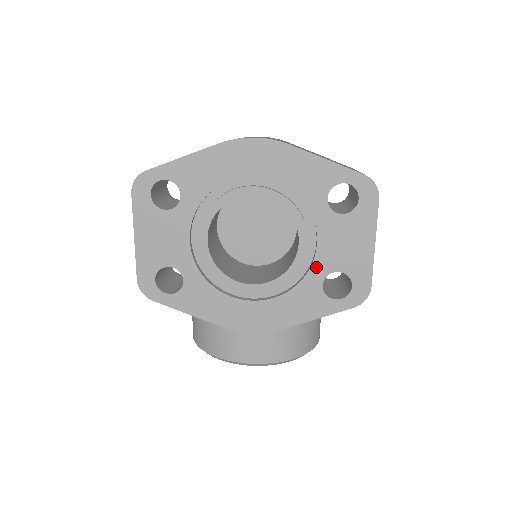
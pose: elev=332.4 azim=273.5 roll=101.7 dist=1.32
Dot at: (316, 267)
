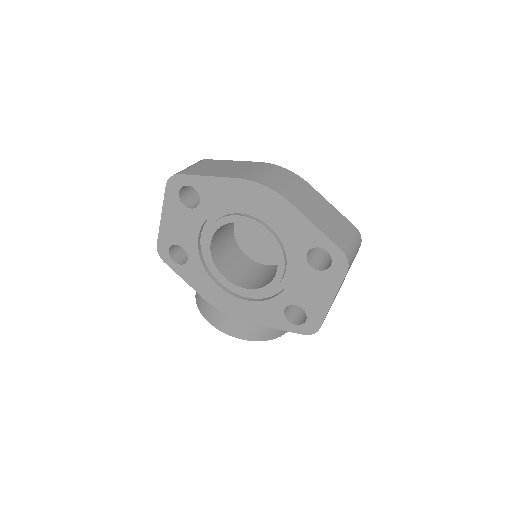
Dot at: (284, 295)
